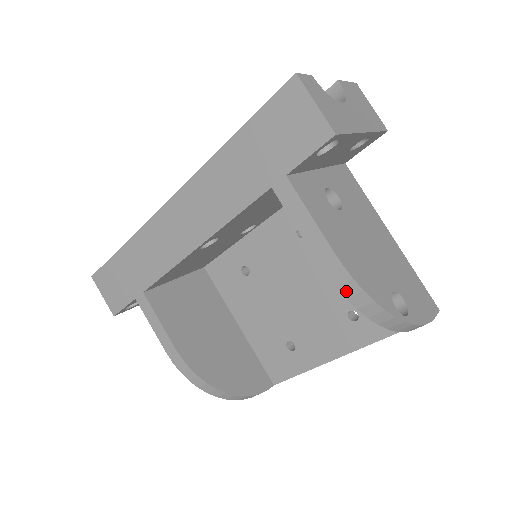
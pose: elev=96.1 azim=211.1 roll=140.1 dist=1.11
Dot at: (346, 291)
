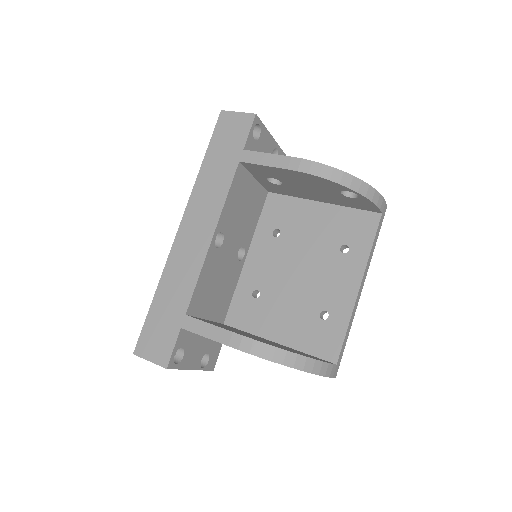
Dot at: (315, 172)
